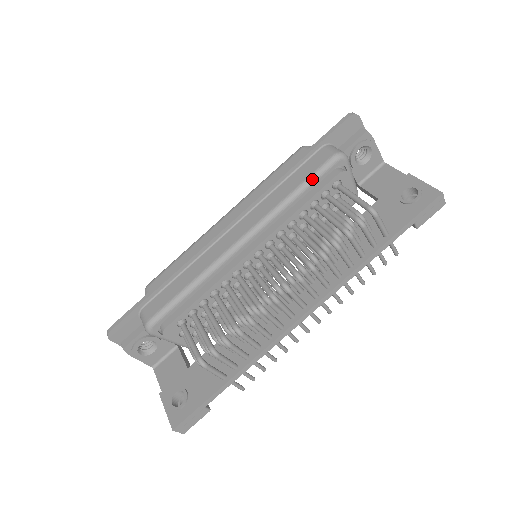
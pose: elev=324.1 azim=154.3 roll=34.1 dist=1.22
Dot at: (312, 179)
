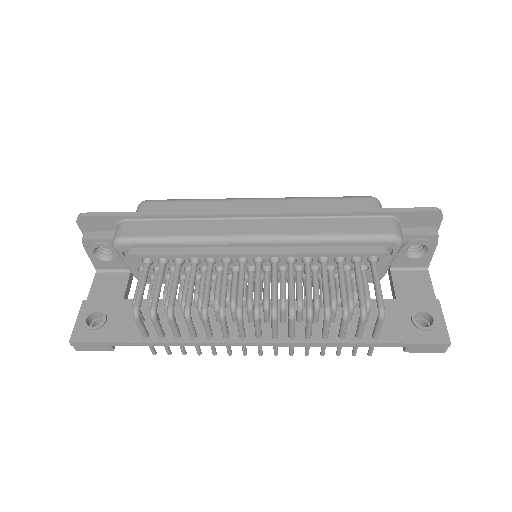
Dot at: (357, 238)
